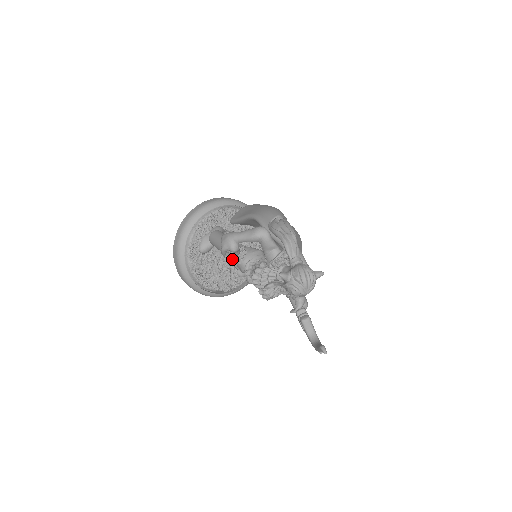
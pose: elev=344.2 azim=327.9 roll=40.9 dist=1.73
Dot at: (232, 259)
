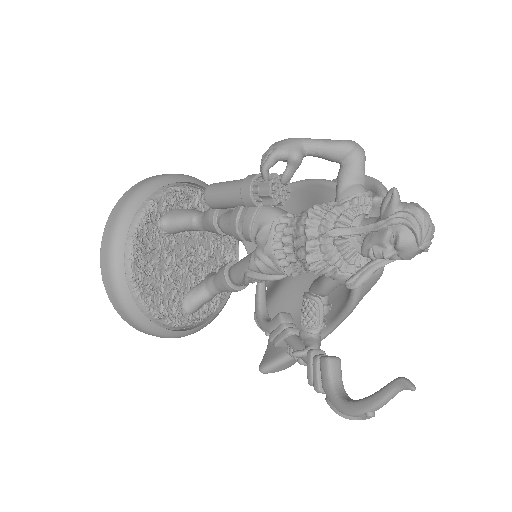
Dot at: (270, 187)
